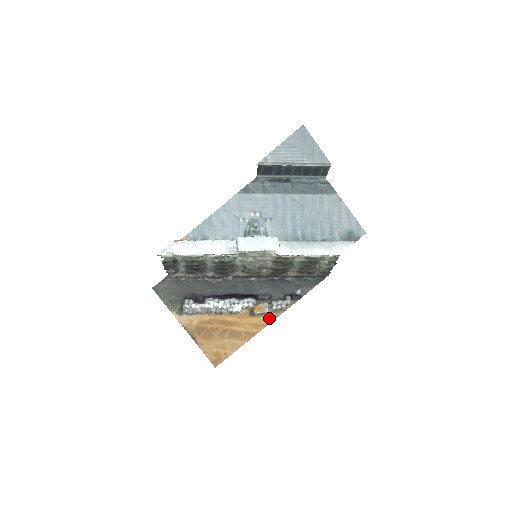
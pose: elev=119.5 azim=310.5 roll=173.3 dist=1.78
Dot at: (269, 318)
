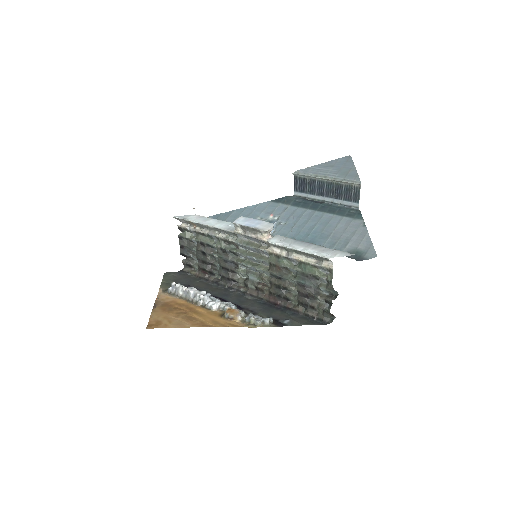
Dot at: (235, 324)
